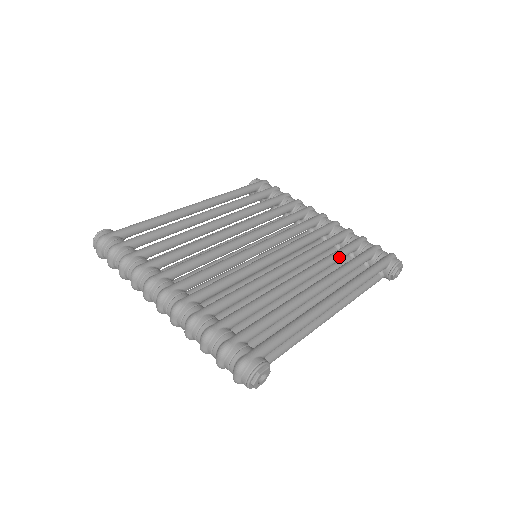
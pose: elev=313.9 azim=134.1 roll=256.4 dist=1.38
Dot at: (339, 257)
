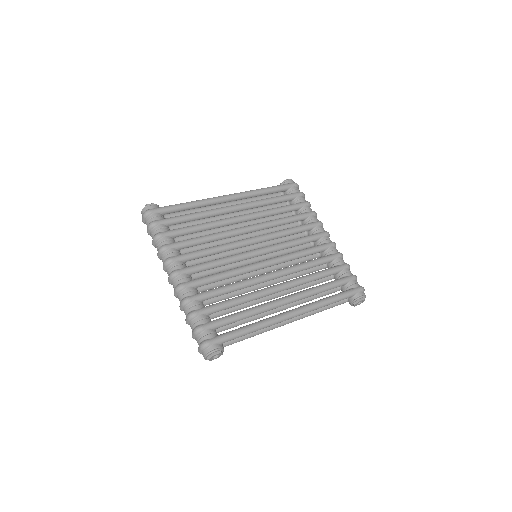
Dot at: (317, 278)
